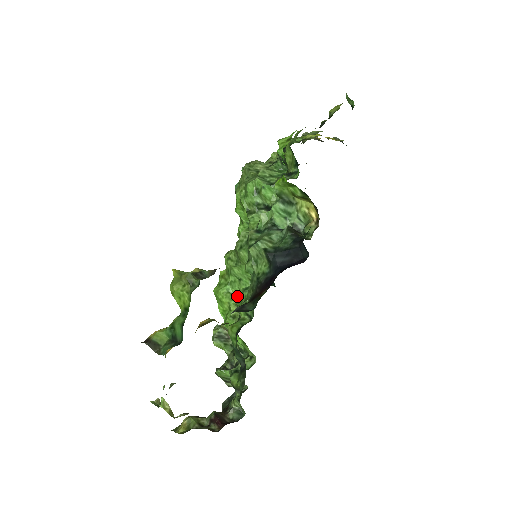
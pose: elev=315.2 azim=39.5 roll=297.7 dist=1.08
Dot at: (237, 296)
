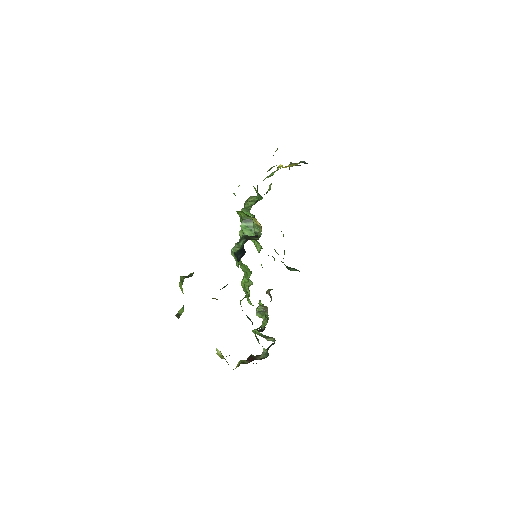
Dot at: (250, 283)
